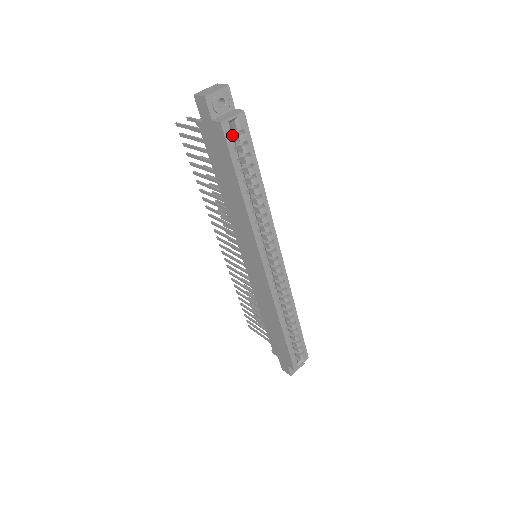
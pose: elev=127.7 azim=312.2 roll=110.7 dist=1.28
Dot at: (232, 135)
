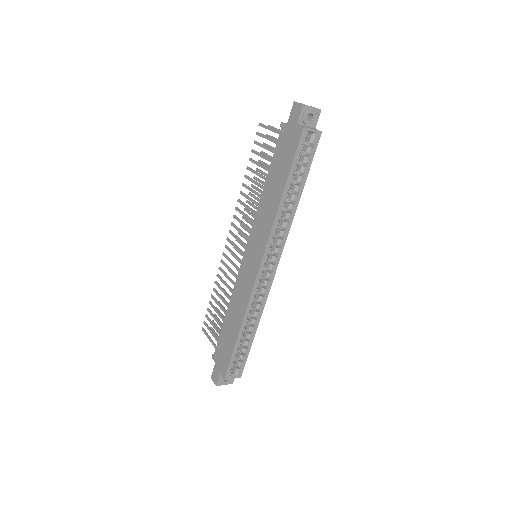
Dot at: occluded
